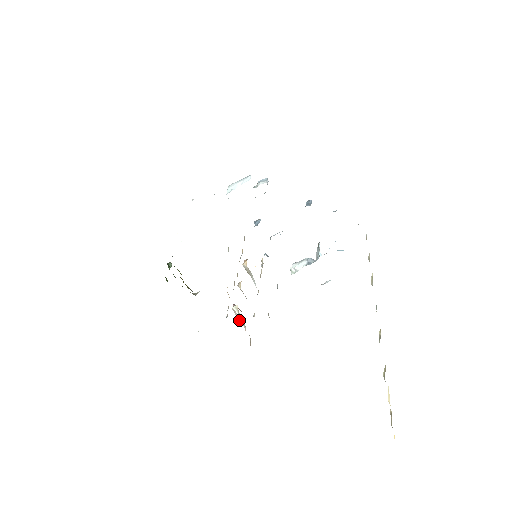
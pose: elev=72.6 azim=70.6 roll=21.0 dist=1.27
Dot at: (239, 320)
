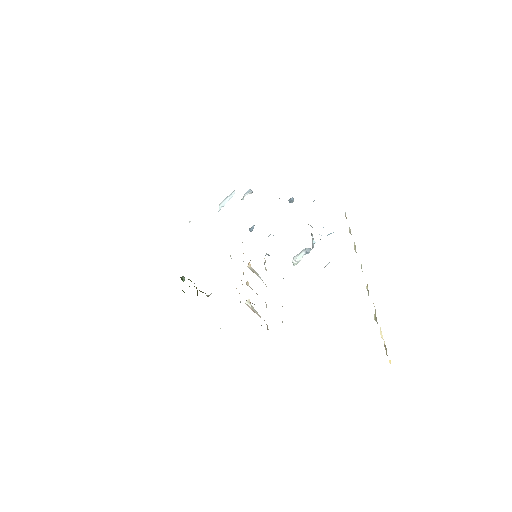
Dot at: (254, 312)
